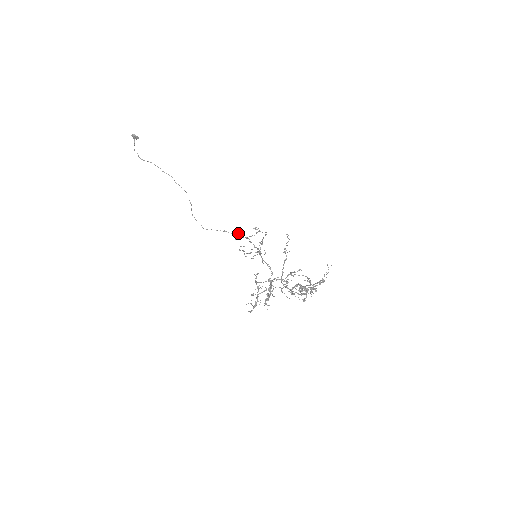
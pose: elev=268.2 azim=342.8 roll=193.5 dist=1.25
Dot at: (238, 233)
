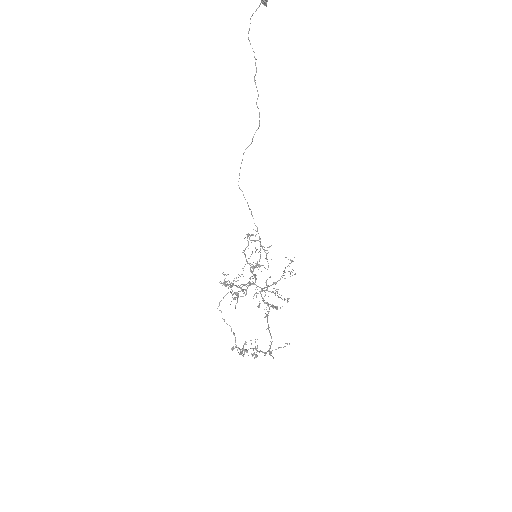
Dot at: occluded
